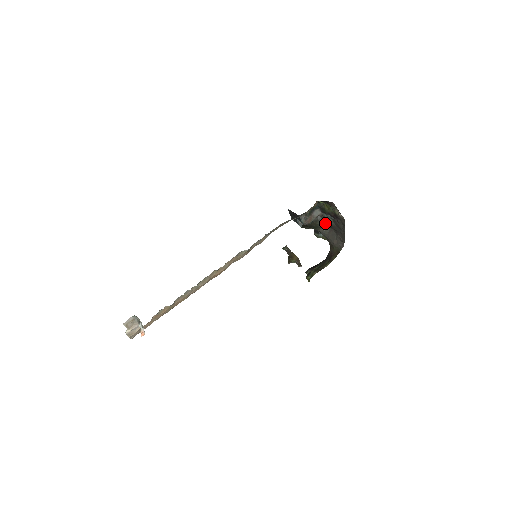
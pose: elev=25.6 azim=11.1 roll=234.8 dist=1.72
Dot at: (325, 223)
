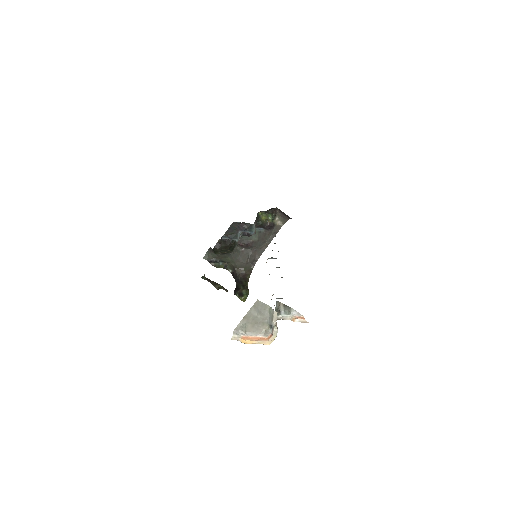
Dot at: (238, 244)
